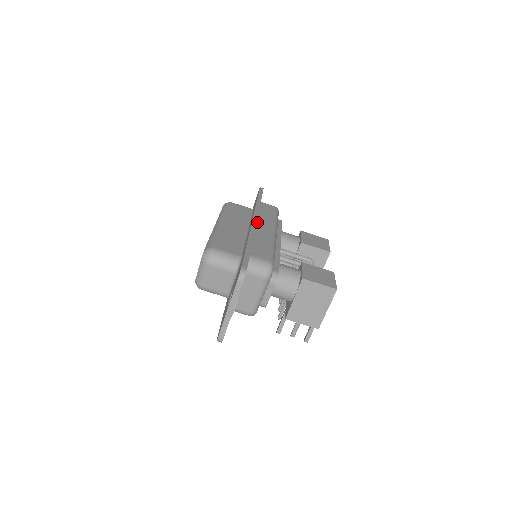
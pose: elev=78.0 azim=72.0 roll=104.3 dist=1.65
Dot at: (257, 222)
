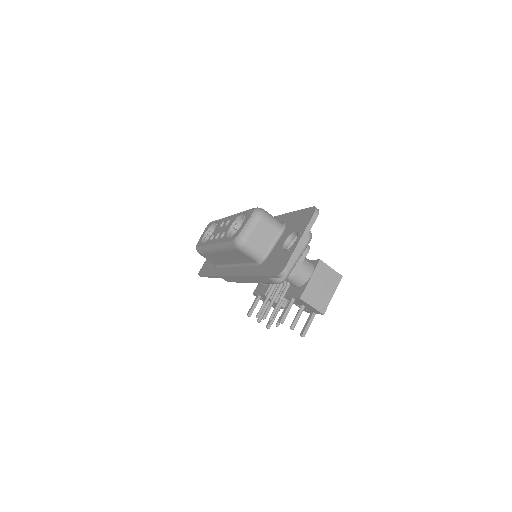
Dot at: occluded
